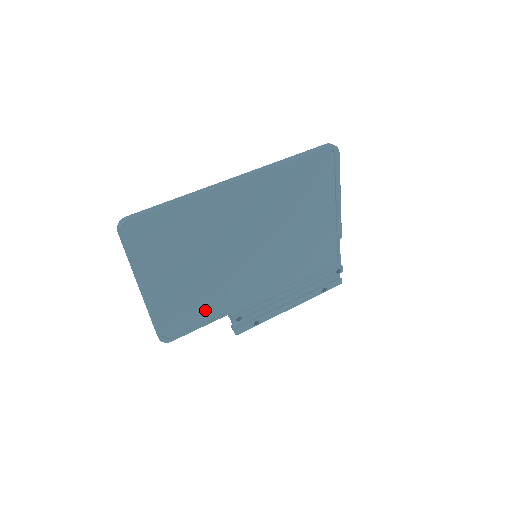
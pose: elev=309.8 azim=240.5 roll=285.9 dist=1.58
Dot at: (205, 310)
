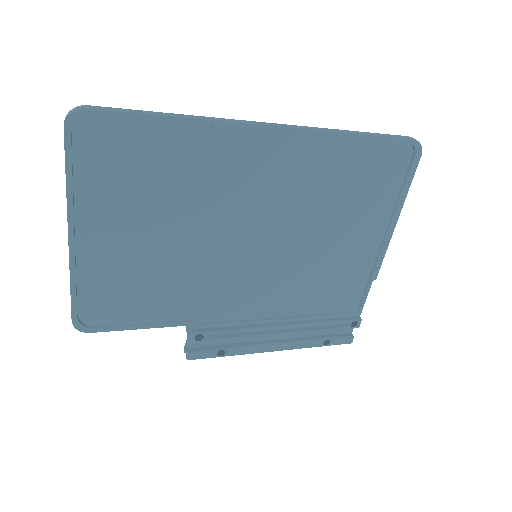
Dot at: (156, 305)
